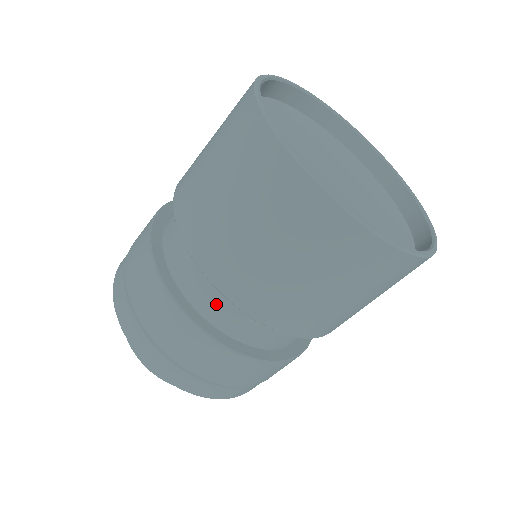
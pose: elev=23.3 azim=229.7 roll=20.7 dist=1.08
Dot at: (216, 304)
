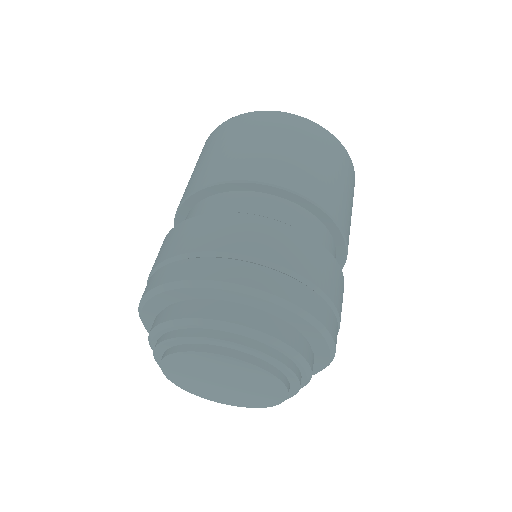
Dot at: (275, 211)
